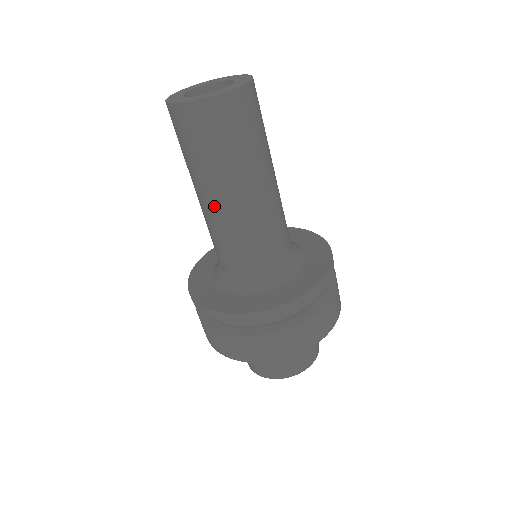
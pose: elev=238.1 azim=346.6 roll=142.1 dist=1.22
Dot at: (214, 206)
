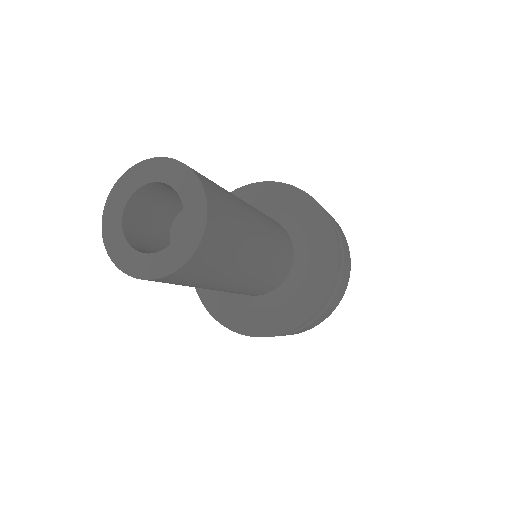
Dot at: (223, 290)
